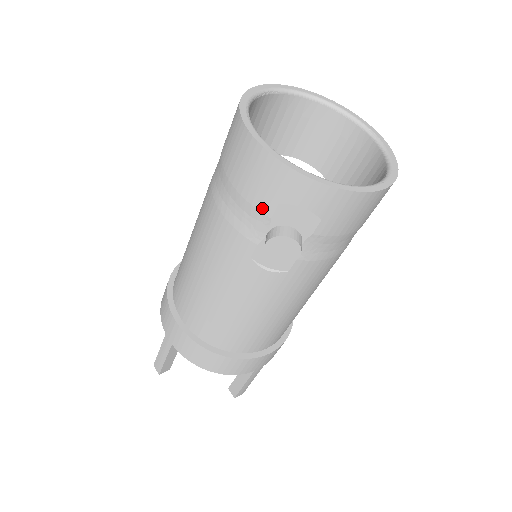
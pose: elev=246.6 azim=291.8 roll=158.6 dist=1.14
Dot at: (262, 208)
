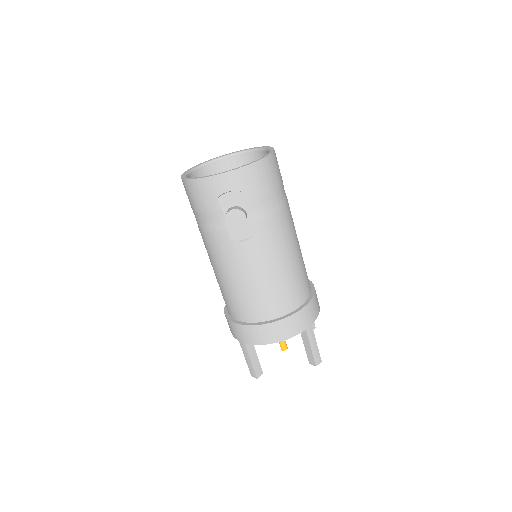
Dot at: (214, 208)
